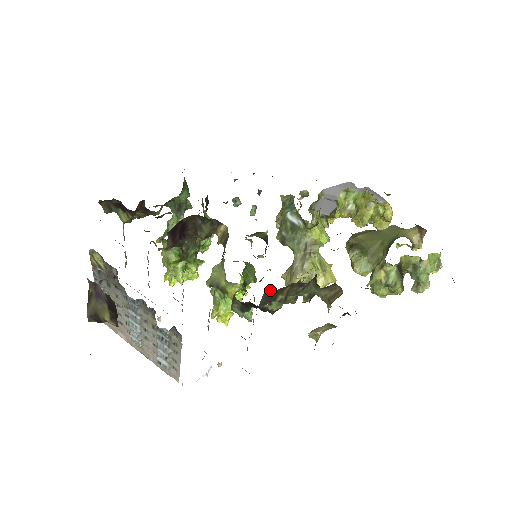
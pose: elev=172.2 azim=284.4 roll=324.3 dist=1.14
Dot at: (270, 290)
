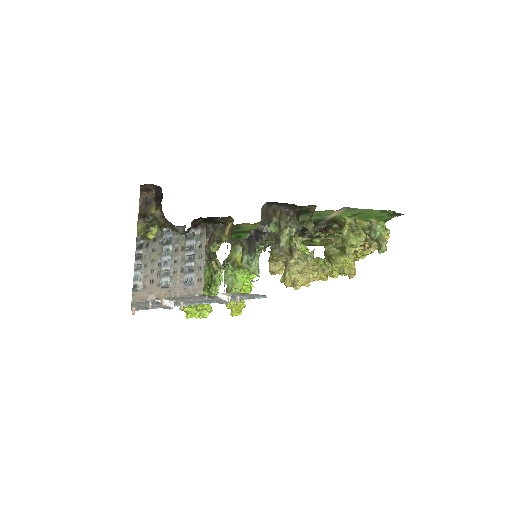
Dot at: (266, 206)
